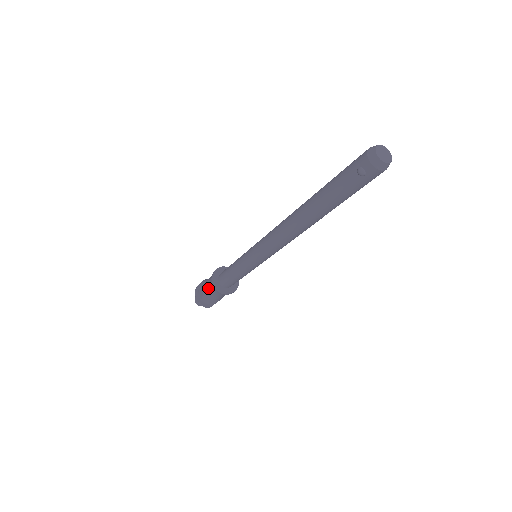
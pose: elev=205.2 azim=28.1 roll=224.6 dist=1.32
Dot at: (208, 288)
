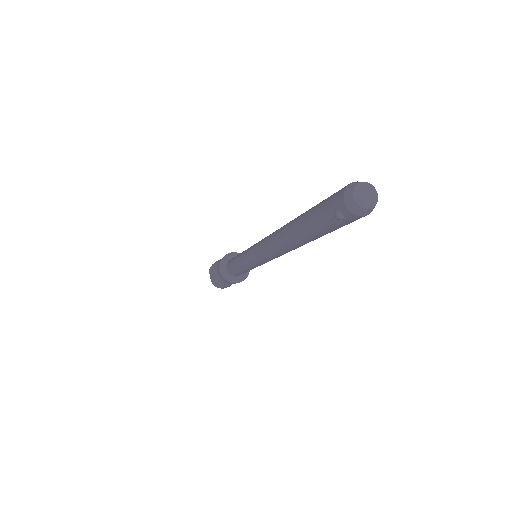
Dot at: (218, 275)
